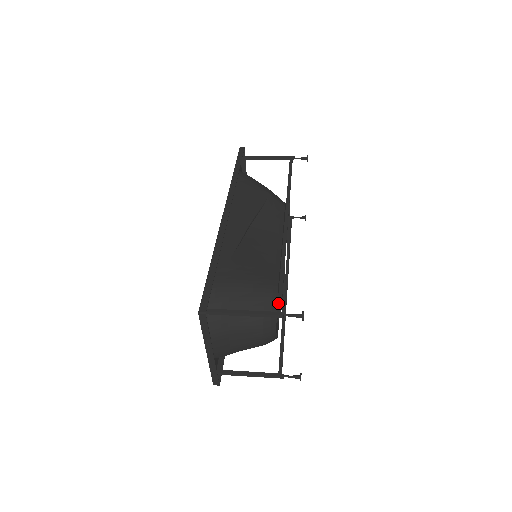
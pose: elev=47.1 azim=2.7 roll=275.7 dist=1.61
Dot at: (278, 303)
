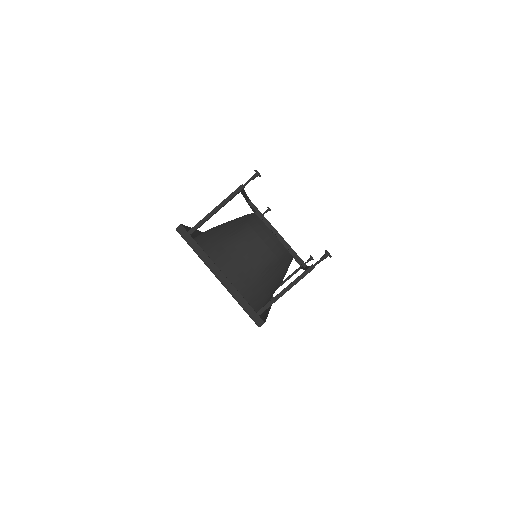
Dot at: occluded
